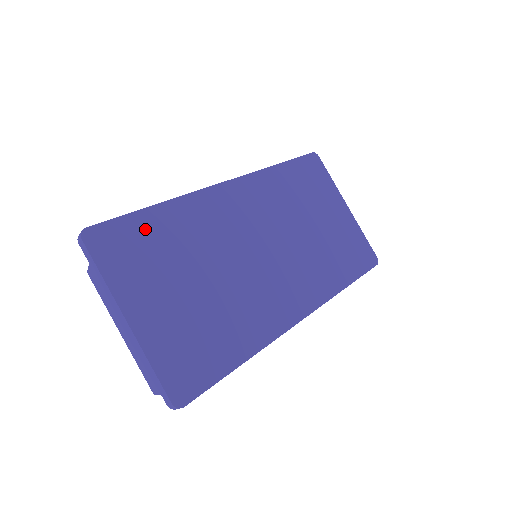
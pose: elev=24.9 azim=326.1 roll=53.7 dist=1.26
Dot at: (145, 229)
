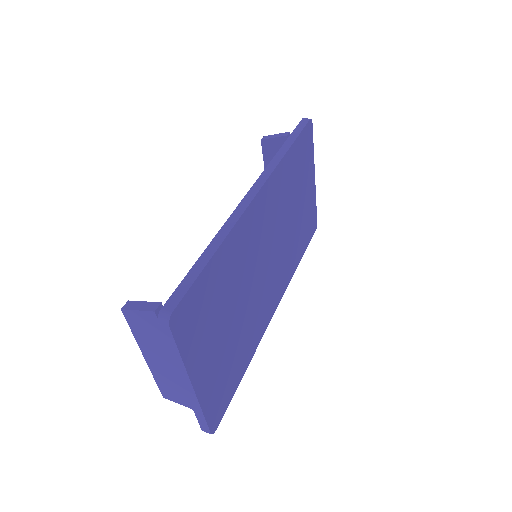
Dot at: (209, 285)
